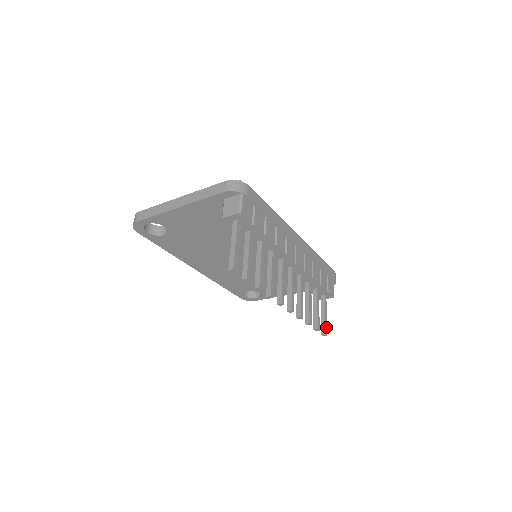
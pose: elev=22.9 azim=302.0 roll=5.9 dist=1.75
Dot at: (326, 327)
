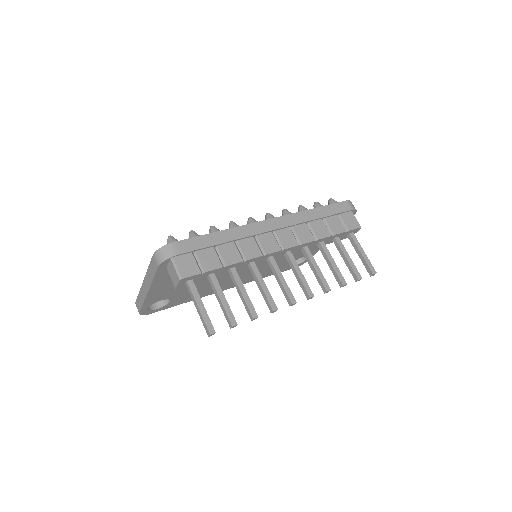
Dot at: (370, 265)
